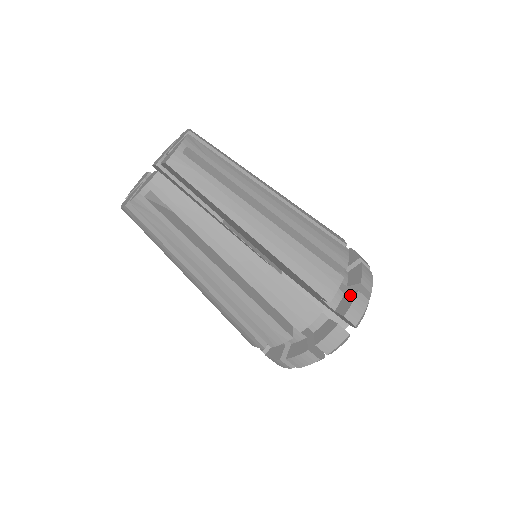
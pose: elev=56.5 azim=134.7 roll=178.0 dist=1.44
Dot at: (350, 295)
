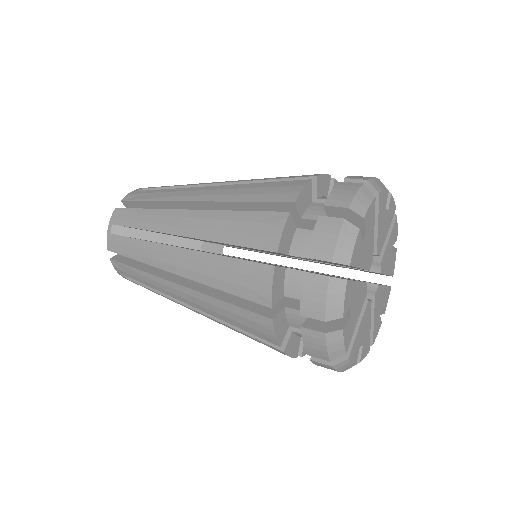
Dot at: occluded
